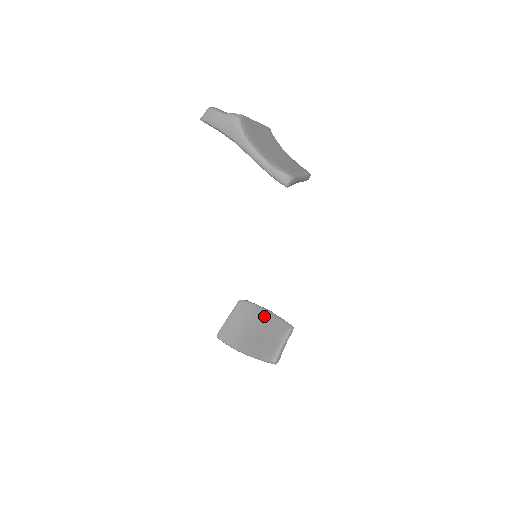
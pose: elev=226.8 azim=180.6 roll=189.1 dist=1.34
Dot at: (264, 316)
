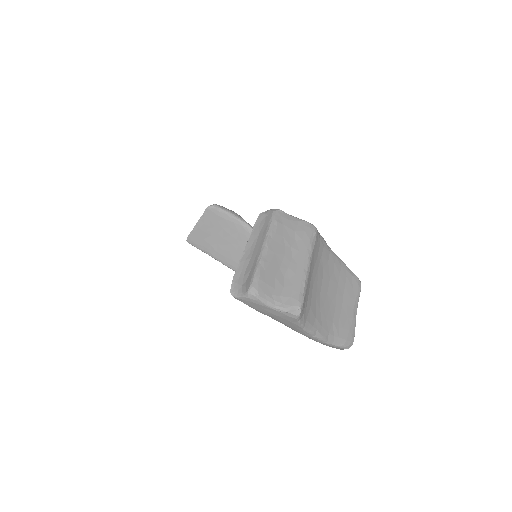
Dot at: (241, 230)
